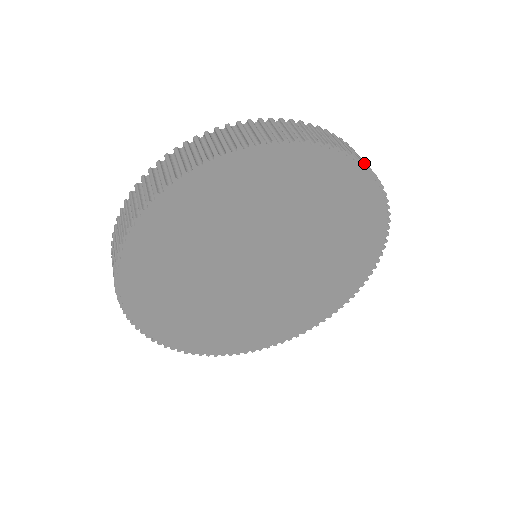
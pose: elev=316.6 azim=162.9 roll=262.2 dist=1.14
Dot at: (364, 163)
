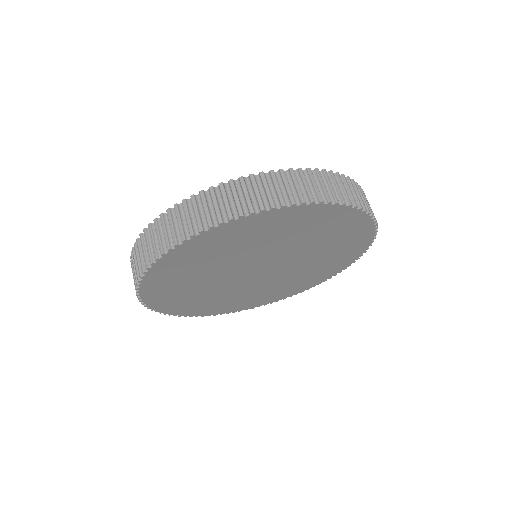
Dot at: occluded
